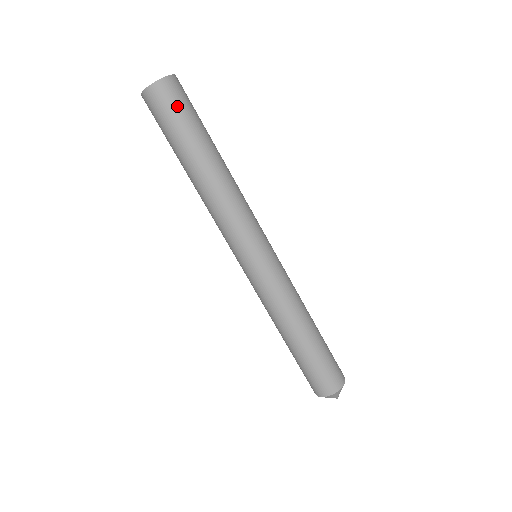
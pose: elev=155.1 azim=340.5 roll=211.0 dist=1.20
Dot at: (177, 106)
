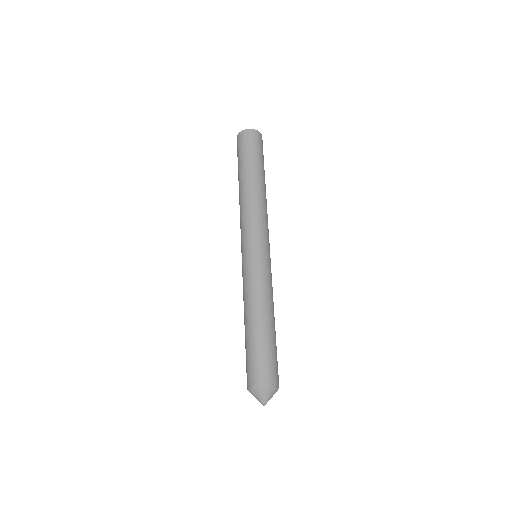
Dot at: (243, 146)
